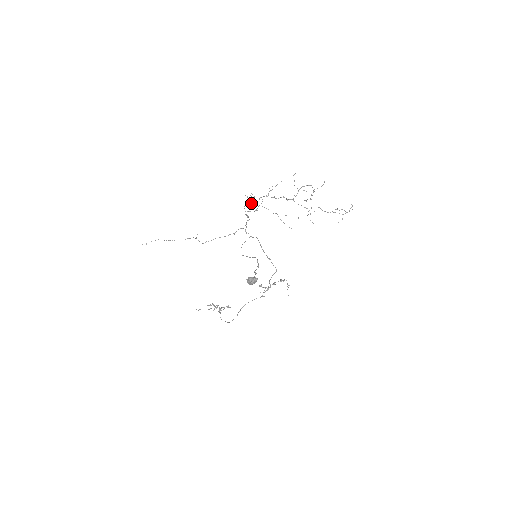
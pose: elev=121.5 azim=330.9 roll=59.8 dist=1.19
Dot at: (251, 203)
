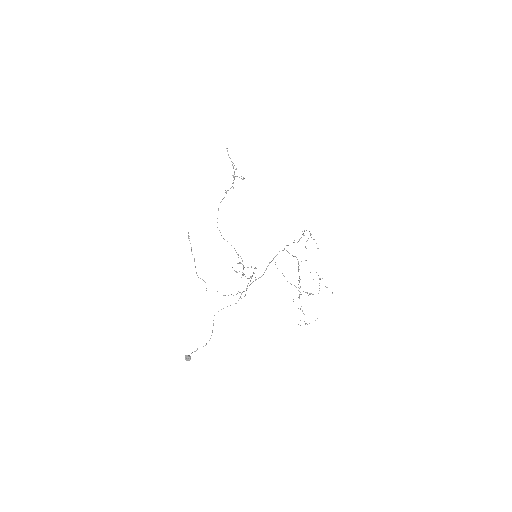
Dot at: occluded
